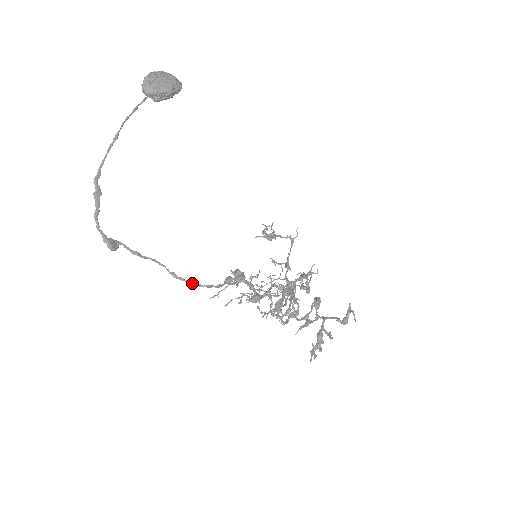
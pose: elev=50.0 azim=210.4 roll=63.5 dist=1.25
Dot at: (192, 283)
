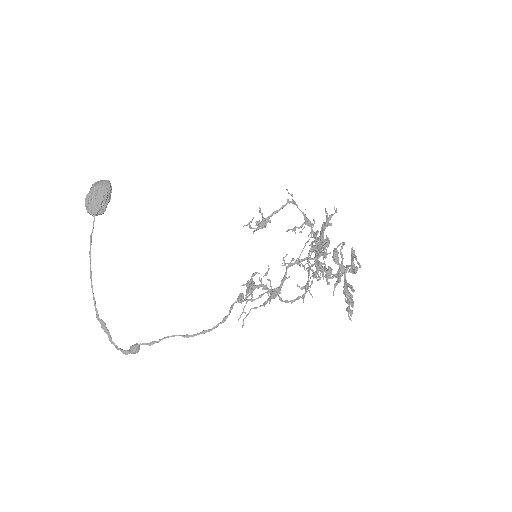
Dot at: (202, 333)
